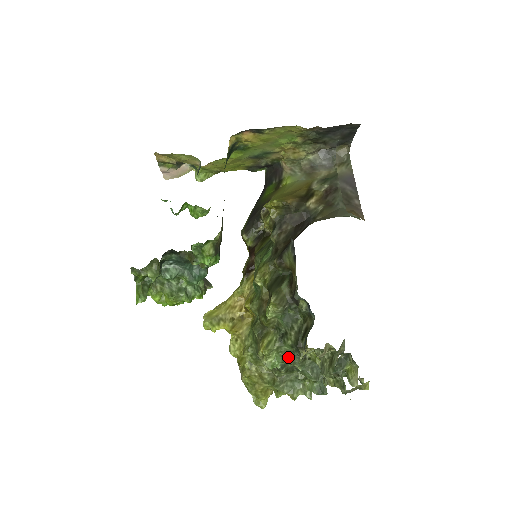
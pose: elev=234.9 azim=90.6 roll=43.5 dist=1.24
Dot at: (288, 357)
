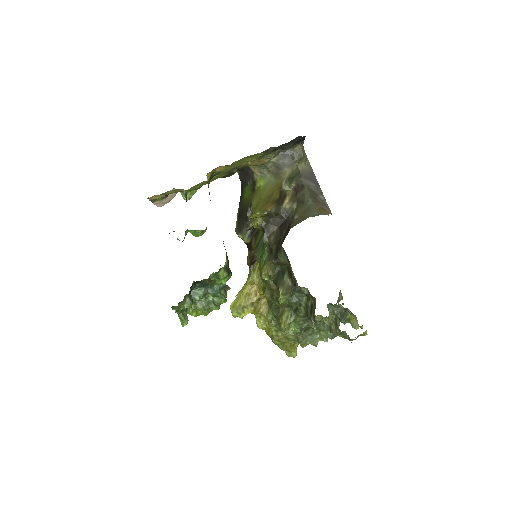
Dot at: (303, 324)
